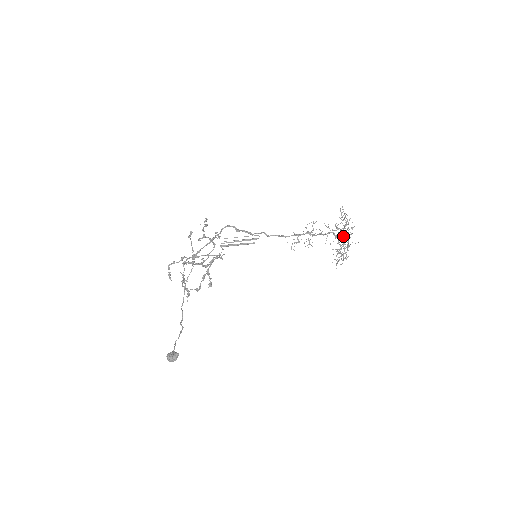
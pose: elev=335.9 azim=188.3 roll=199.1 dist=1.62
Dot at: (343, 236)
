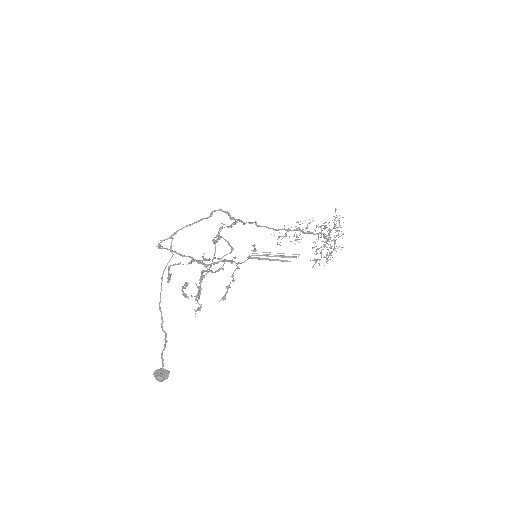
Dot at: (333, 239)
